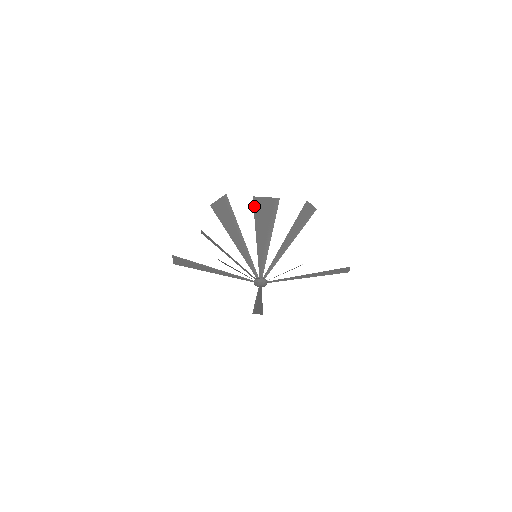
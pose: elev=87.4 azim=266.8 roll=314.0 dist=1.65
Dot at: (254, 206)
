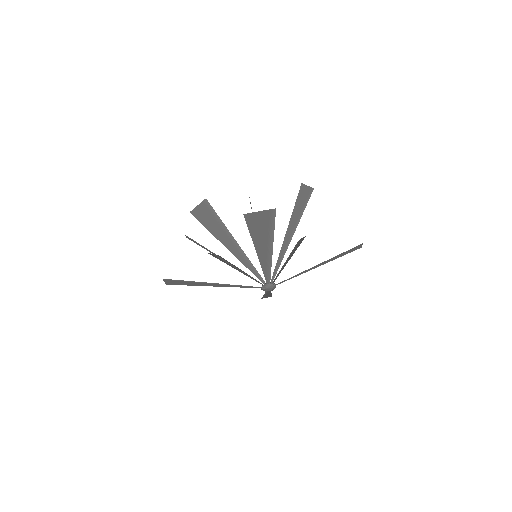
Dot at: (247, 223)
